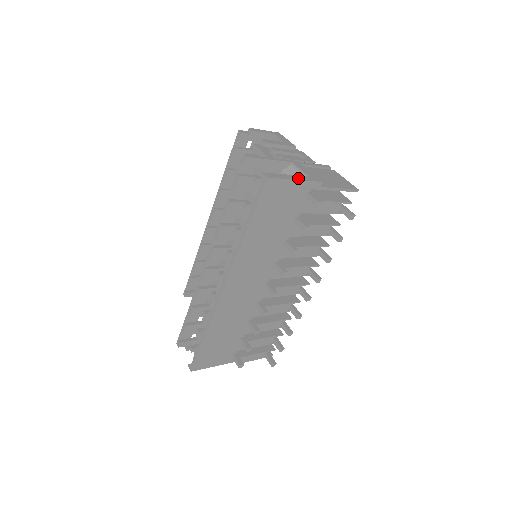
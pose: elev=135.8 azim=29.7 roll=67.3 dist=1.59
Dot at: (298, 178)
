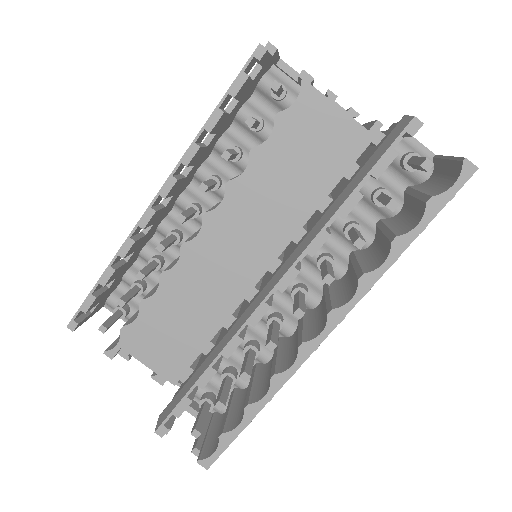
Dot at: occluded
